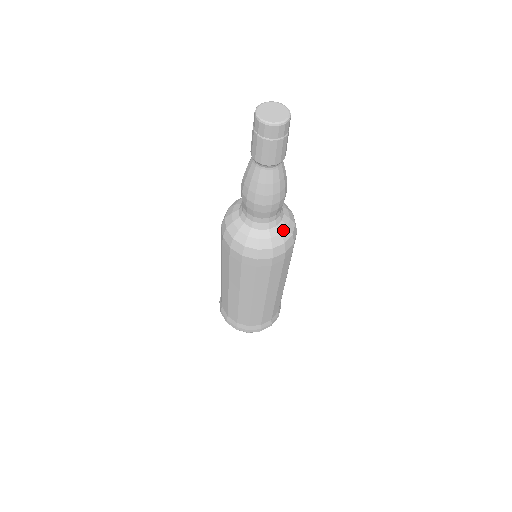
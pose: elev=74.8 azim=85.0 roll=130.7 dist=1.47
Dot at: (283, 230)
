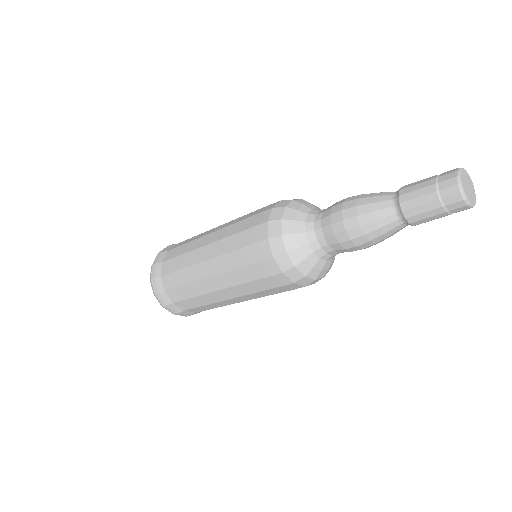
Dot at: occluded
